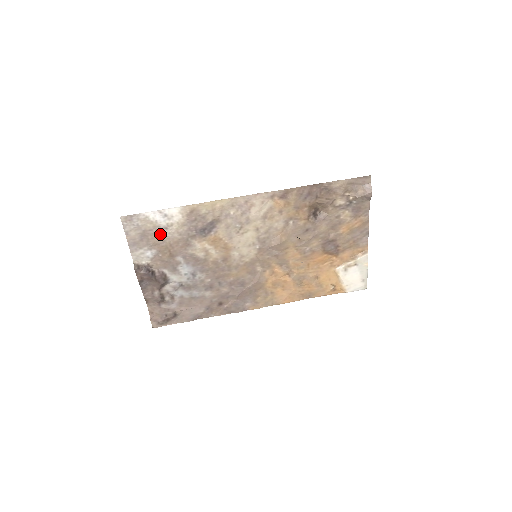
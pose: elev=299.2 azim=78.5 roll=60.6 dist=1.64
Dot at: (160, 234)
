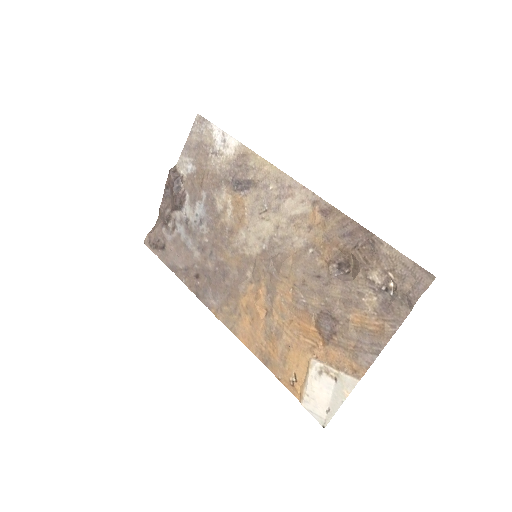
Dot at: (209, 155)
